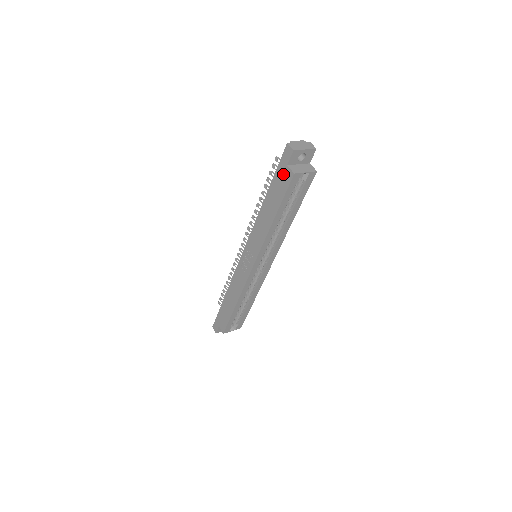
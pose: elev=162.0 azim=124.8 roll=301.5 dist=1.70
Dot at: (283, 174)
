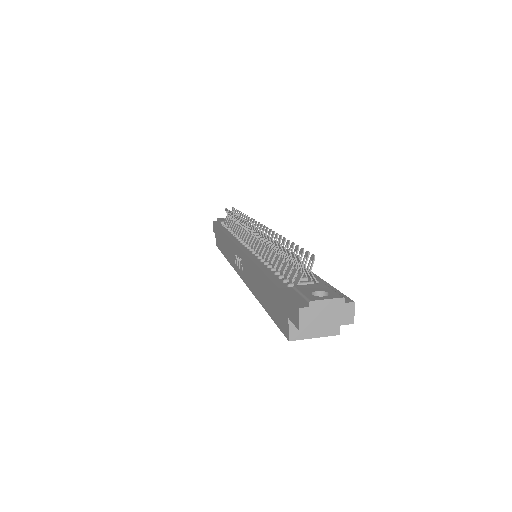
Dot at: (282, 311)
